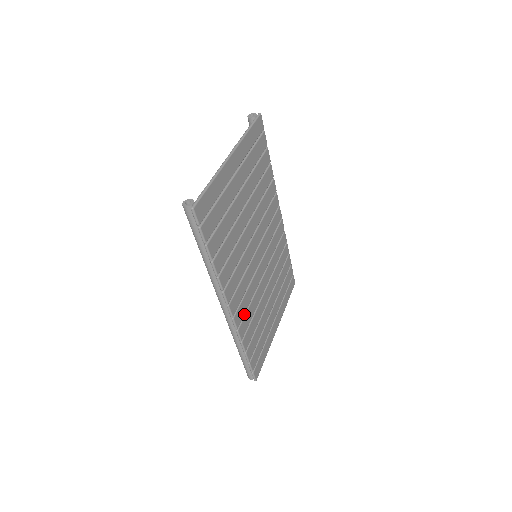
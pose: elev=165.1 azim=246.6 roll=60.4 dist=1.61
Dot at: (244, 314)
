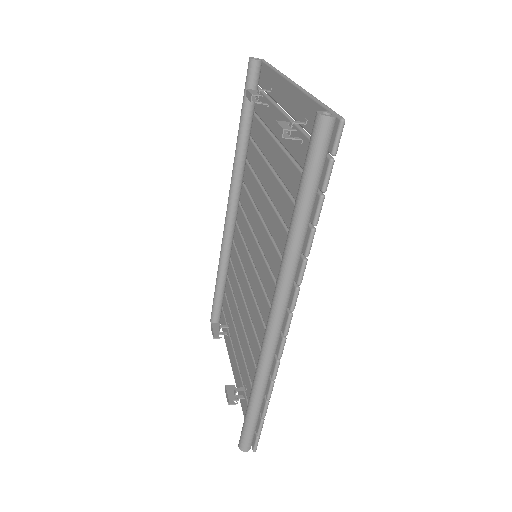
Dot at: occluded
